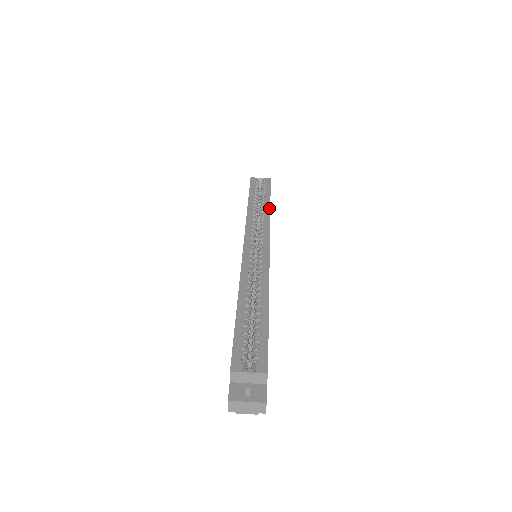
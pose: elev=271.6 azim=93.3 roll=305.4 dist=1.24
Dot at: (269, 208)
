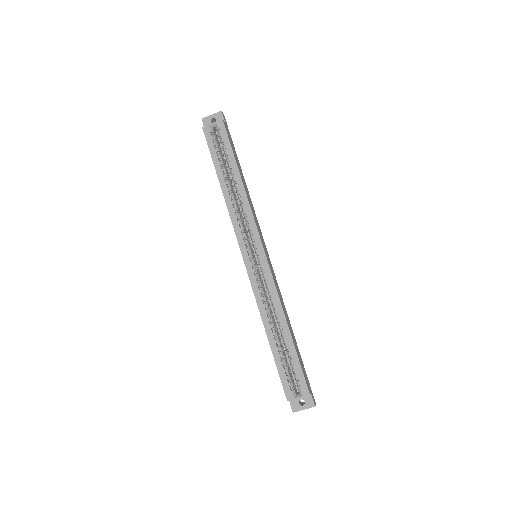
Dot at: (242, 186)
